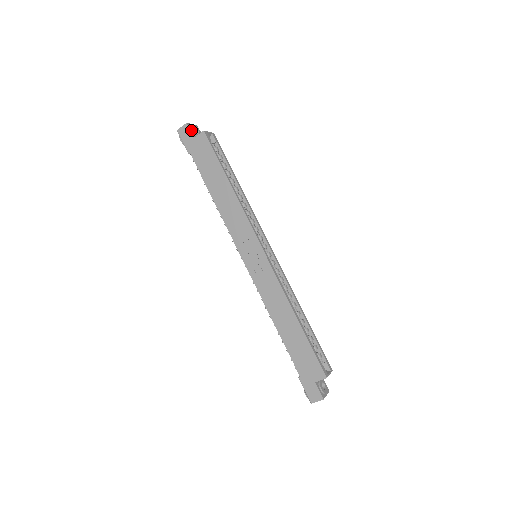
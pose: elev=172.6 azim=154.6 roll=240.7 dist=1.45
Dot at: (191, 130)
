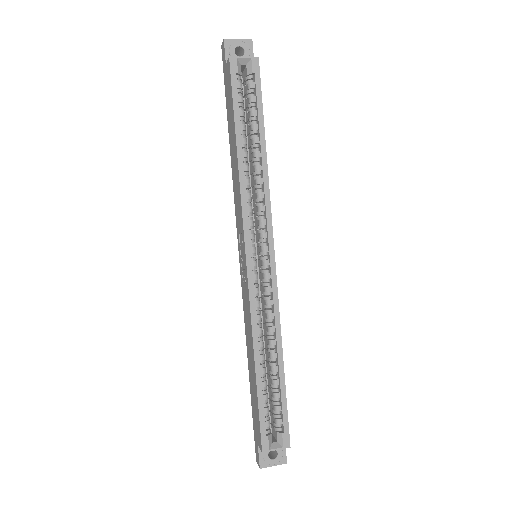
Dot at: (228, 51)
